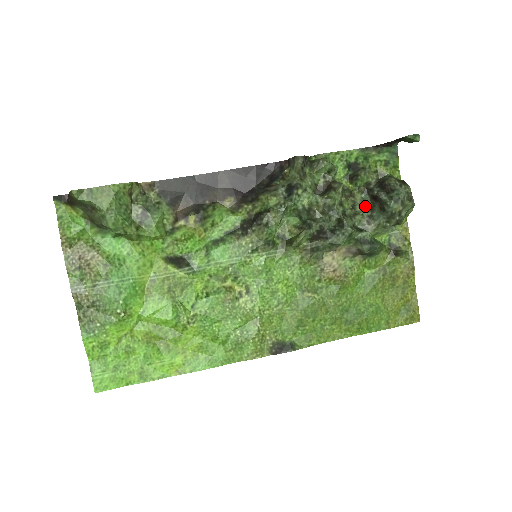
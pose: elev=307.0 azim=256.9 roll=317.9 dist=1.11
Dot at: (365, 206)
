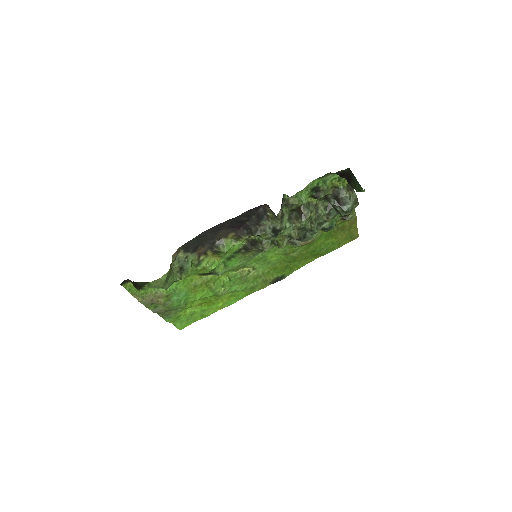
Dot at: (325, 208)
